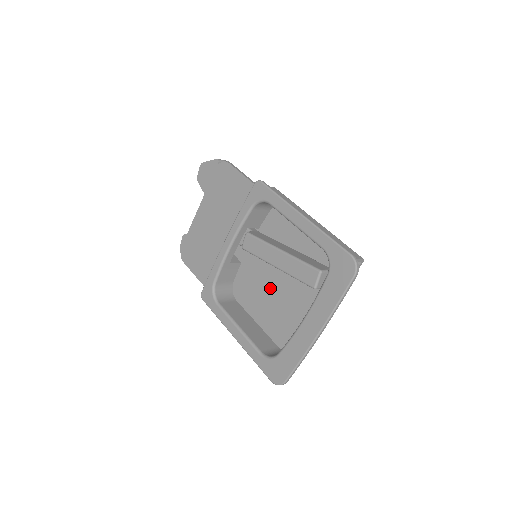
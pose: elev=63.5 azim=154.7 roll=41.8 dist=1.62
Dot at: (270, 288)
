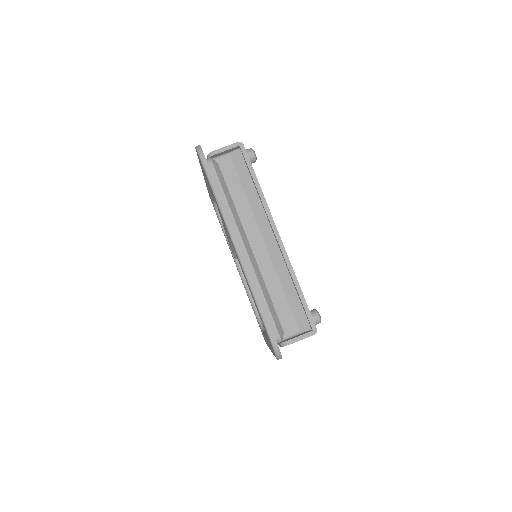
Dot at: occluded
